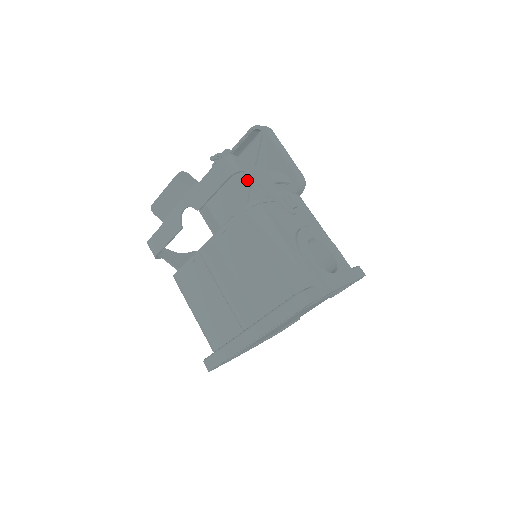
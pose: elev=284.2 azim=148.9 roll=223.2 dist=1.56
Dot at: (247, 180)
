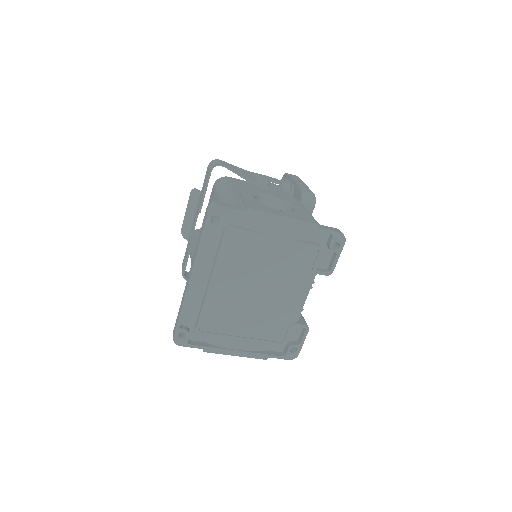
Dot at: occluded
